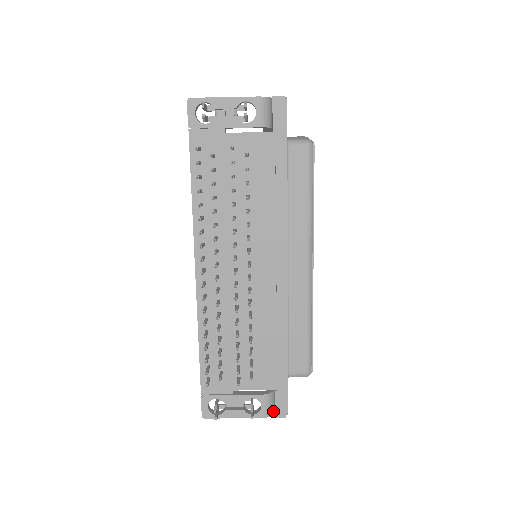
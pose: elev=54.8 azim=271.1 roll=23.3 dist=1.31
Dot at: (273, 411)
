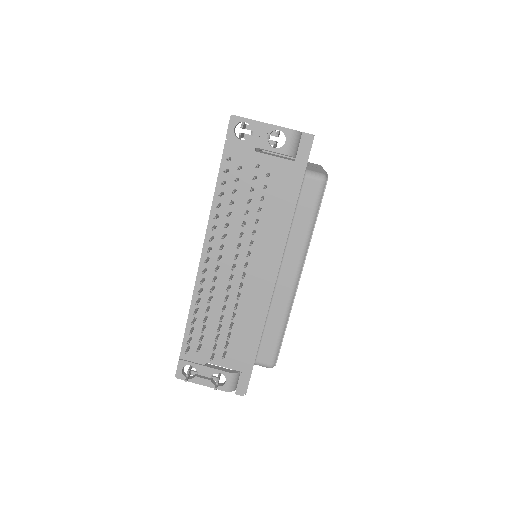
Dot at: (235, 388)
